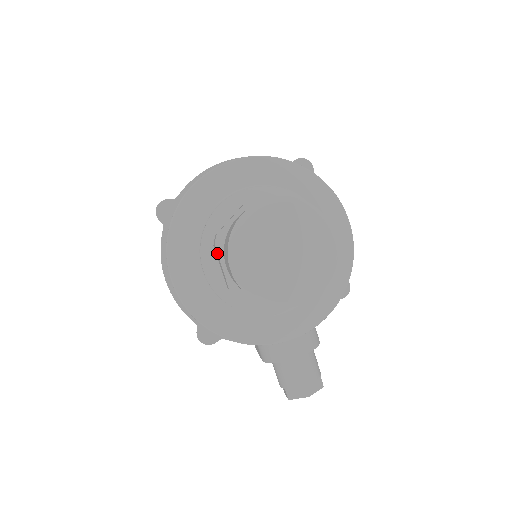
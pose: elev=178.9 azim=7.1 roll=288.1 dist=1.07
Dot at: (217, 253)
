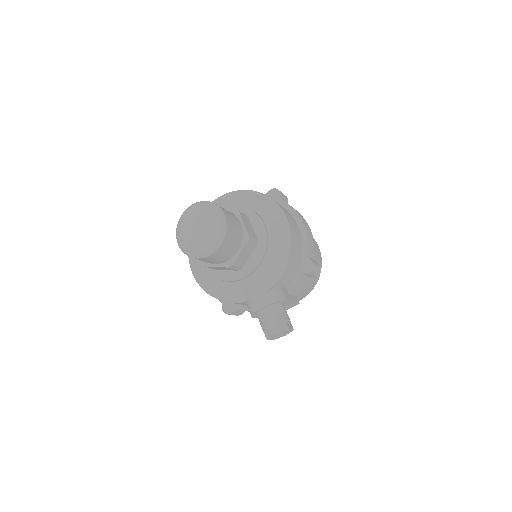
Dot at: occluded
